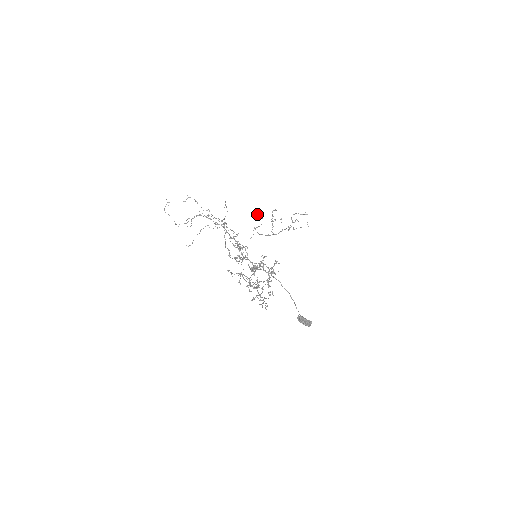
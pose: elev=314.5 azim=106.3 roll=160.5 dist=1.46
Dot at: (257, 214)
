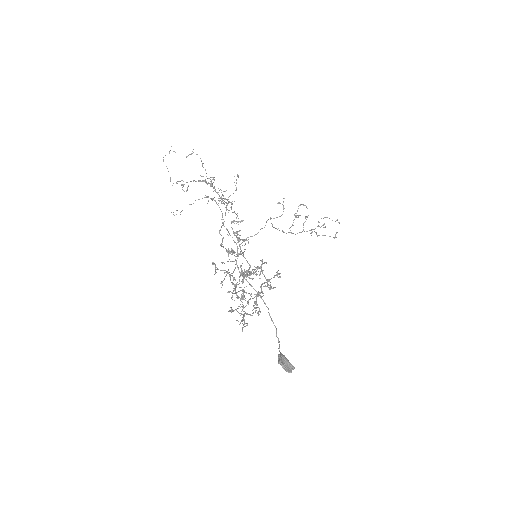
Dot at: (279, 202)
